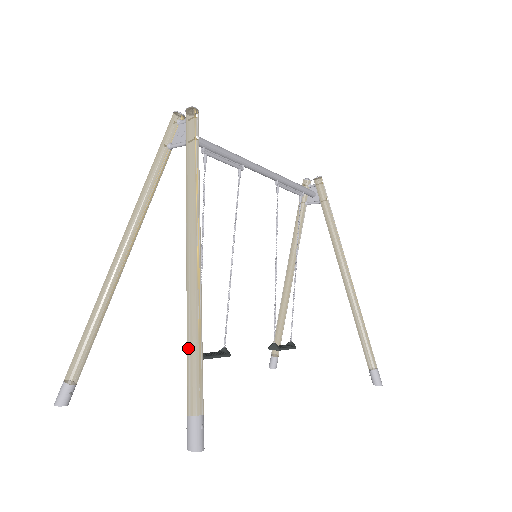
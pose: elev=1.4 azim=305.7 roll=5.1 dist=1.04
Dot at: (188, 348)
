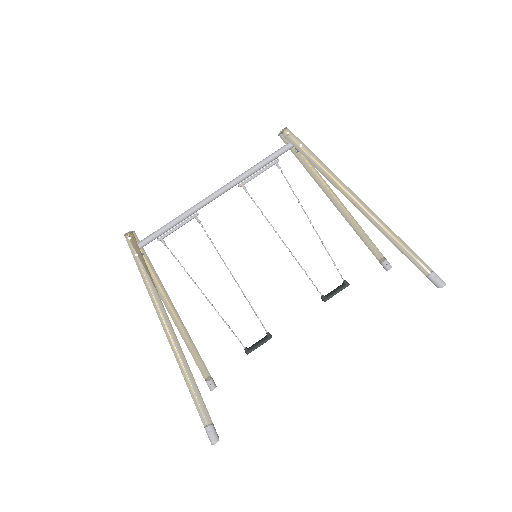
Dot at: (190, 392)
